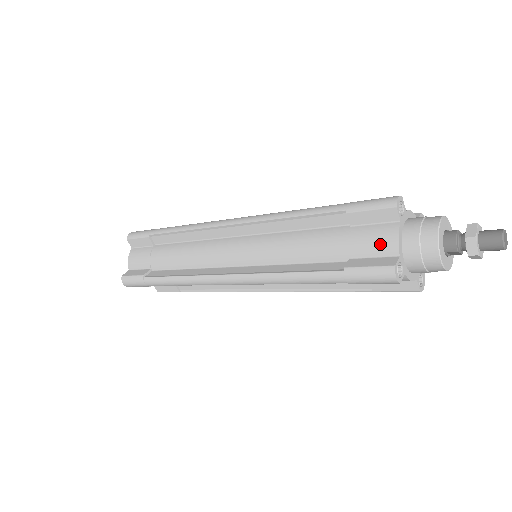
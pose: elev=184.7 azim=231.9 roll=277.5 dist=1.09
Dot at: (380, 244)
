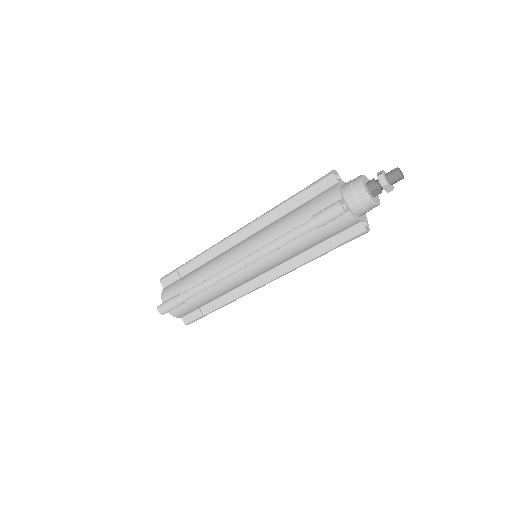
Dot at: (329, 197)
